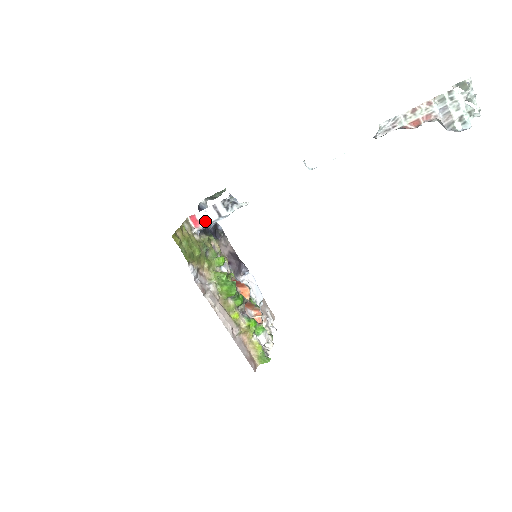
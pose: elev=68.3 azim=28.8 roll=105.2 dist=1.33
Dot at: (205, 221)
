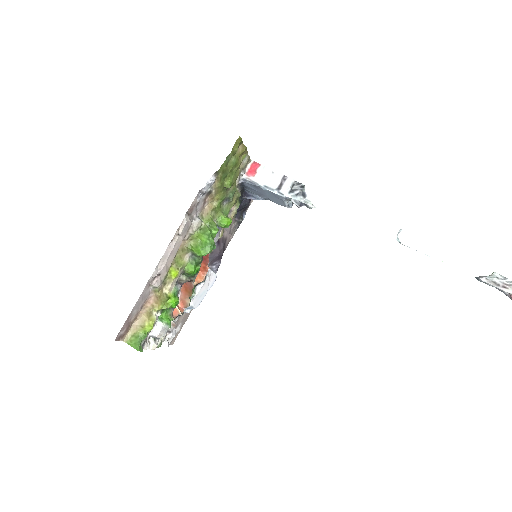
Dot at: (261, 178)
